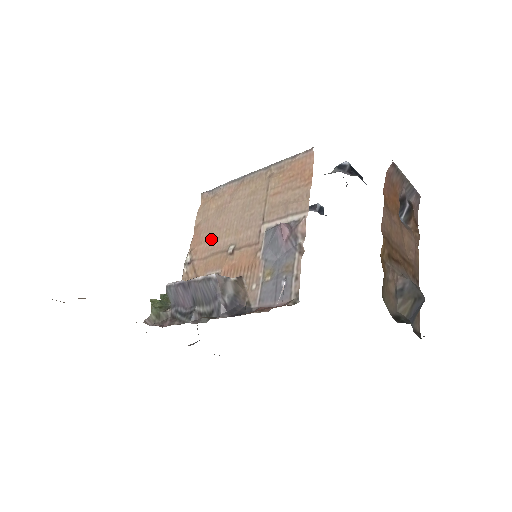
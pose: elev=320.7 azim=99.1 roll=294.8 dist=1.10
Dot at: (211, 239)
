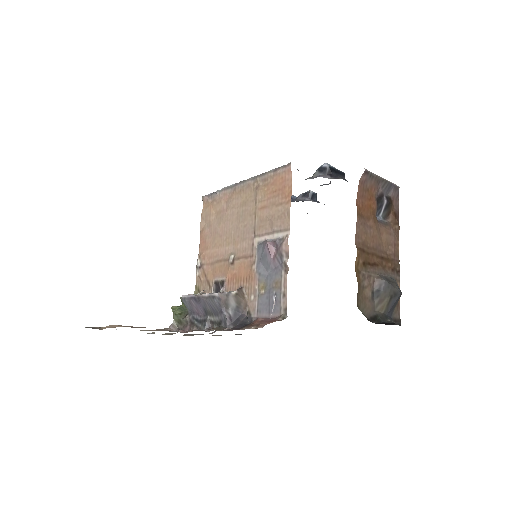
Dot at: (215, 246)
